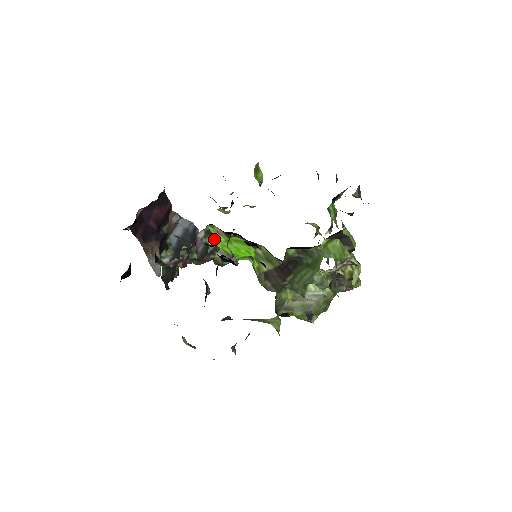
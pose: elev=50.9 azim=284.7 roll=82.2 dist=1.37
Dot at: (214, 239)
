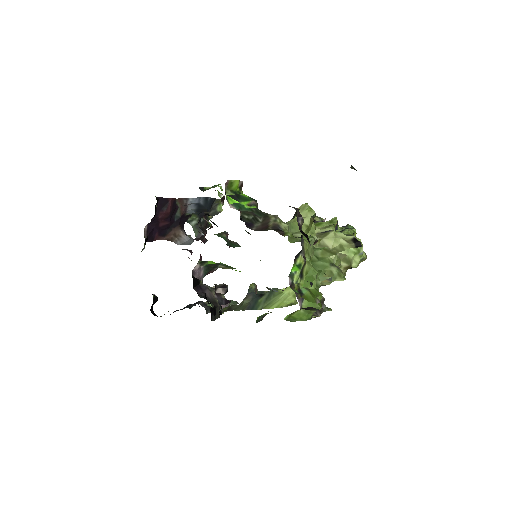
Dot at: (211, 262)
